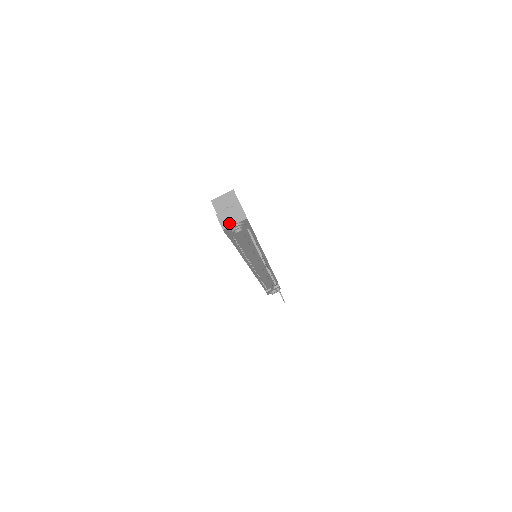
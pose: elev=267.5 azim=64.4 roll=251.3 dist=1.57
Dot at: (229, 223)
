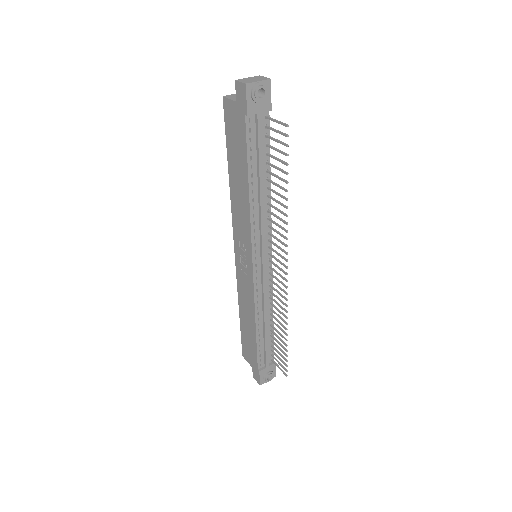
Dot at: (252, 81)
